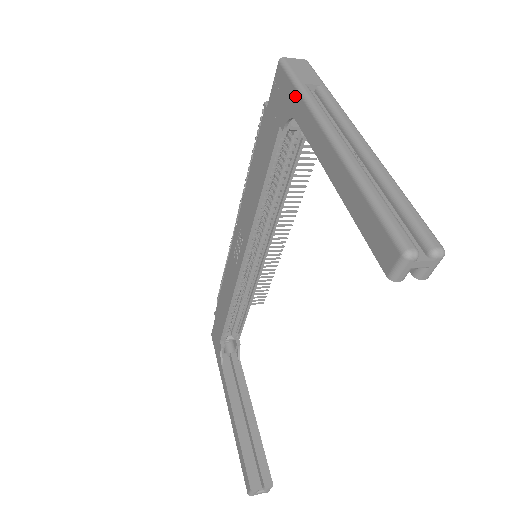
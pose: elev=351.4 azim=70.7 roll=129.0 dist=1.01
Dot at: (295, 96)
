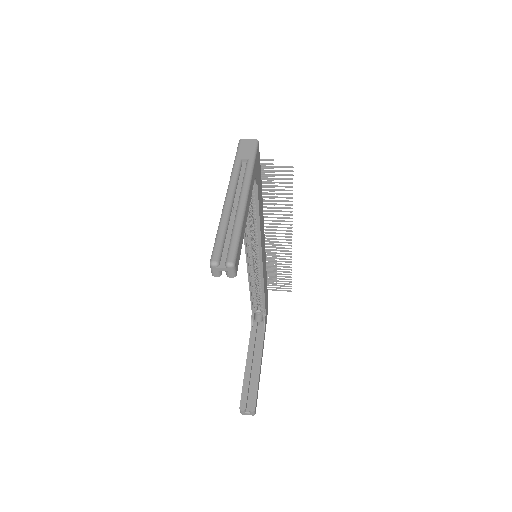
Dot at: occluded
